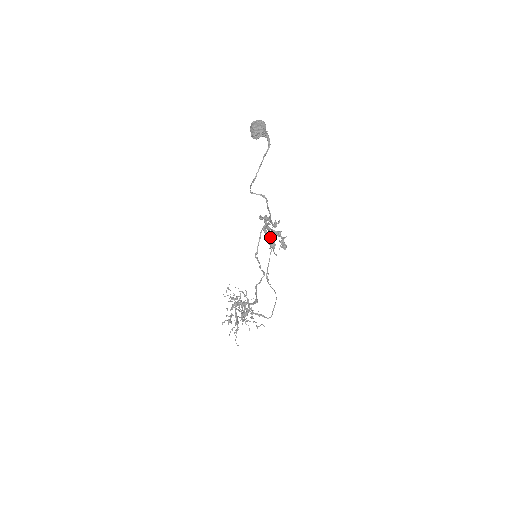
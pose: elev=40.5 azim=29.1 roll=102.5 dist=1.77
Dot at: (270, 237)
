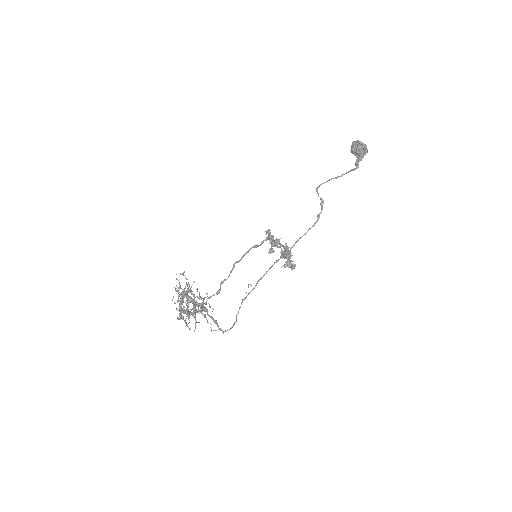
Dot at: (287, 247)
